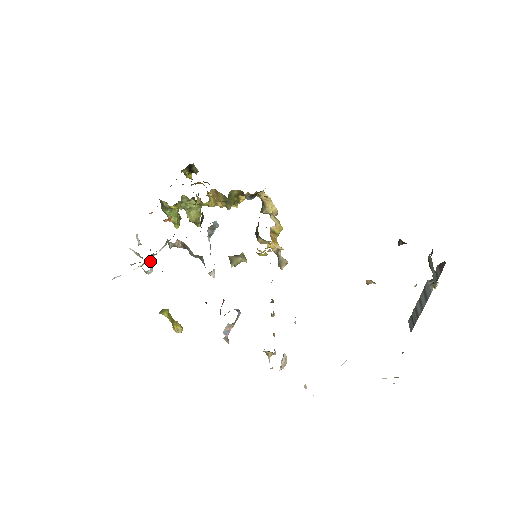
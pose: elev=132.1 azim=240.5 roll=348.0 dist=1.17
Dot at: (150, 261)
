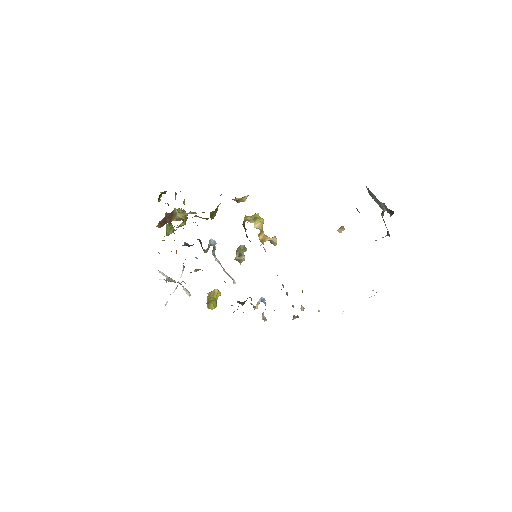
Dot at: (185, 291)
